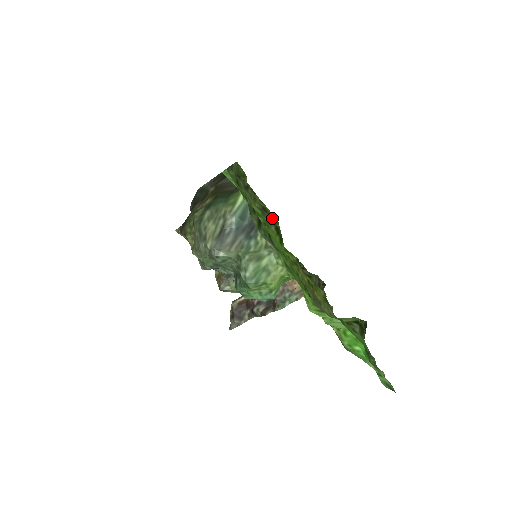
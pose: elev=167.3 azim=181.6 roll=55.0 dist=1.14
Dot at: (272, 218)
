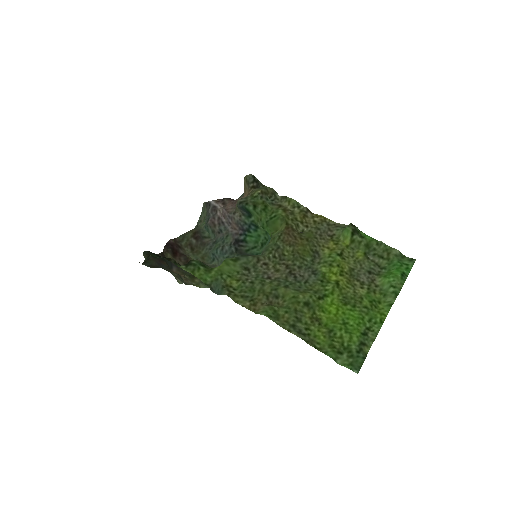
Dot at: (313, 301)
